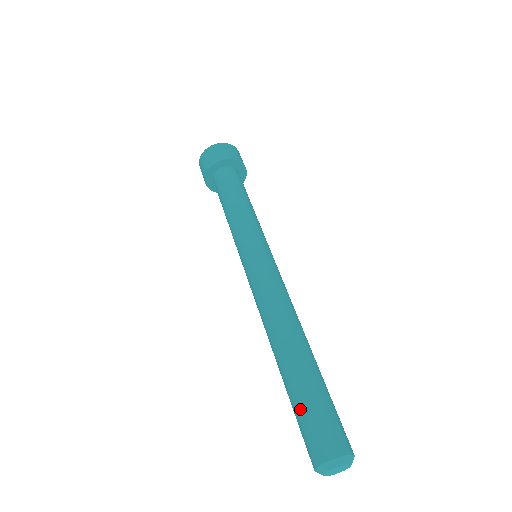
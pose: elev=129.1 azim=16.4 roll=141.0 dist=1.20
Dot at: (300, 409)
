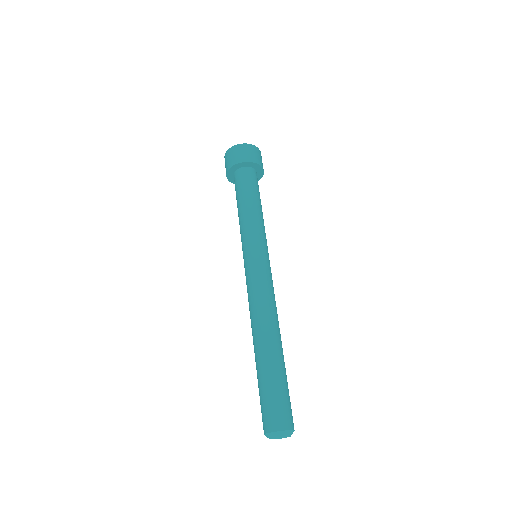
Dot at: (259, 392)
